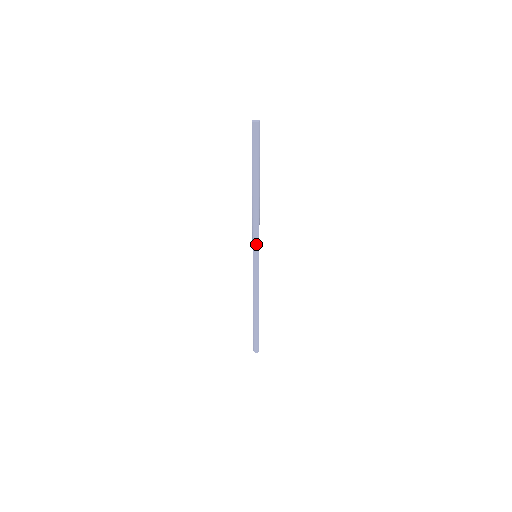
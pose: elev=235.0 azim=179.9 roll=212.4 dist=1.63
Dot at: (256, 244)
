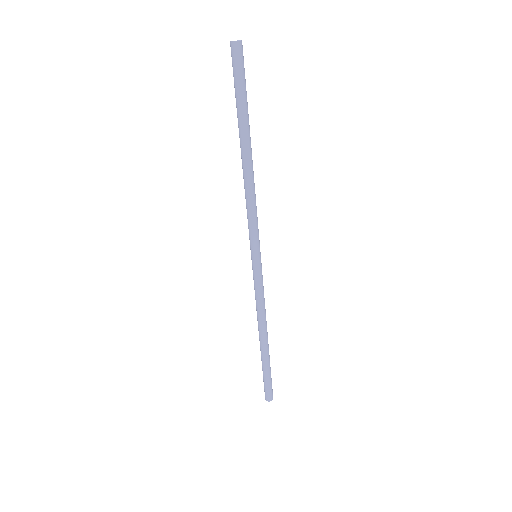
Dot at: (252, 237)
